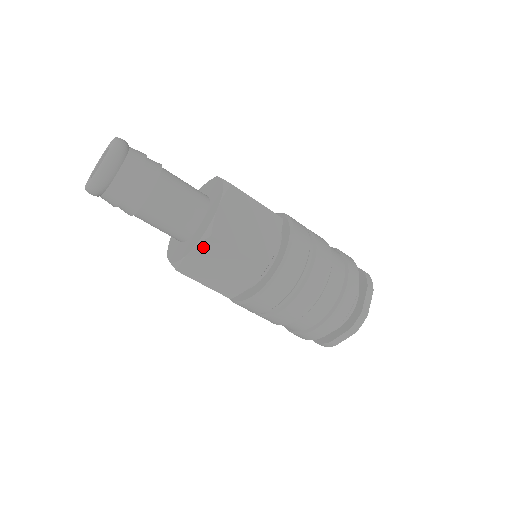
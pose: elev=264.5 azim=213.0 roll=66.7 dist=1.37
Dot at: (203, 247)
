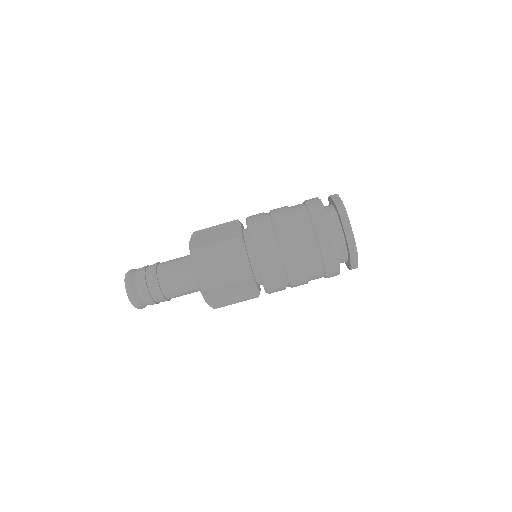
Dot at: (196, 261)
